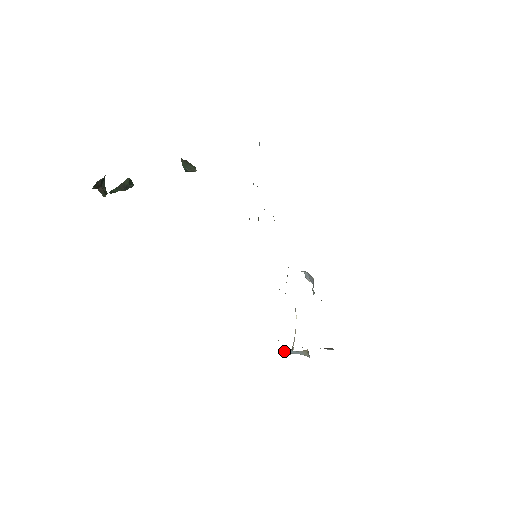
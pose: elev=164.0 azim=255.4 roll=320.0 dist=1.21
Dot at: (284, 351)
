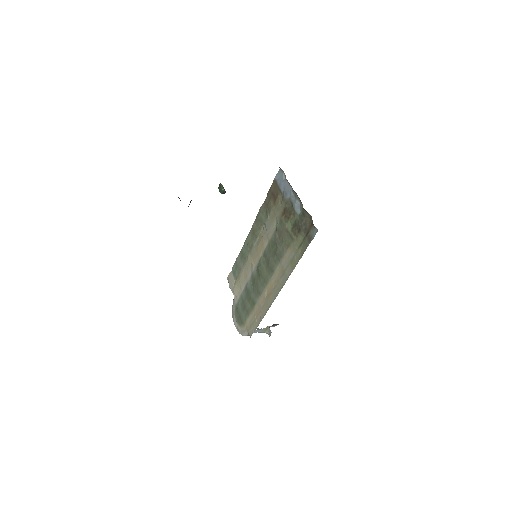
Dot at: (249, 332)
